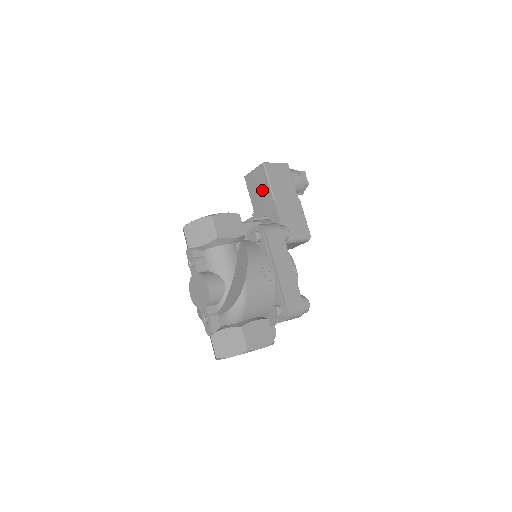
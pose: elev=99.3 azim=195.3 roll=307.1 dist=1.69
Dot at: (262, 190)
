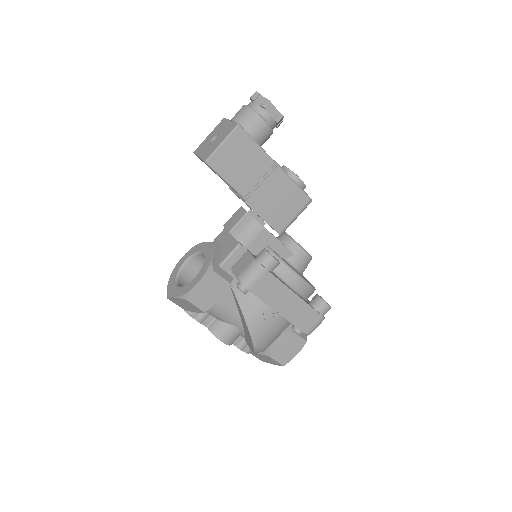
Dot at: occluded
